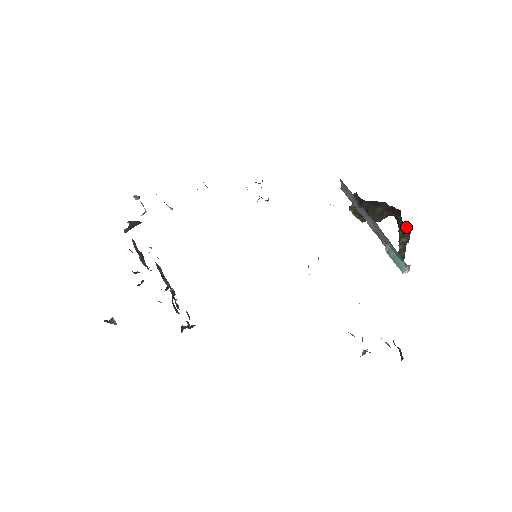
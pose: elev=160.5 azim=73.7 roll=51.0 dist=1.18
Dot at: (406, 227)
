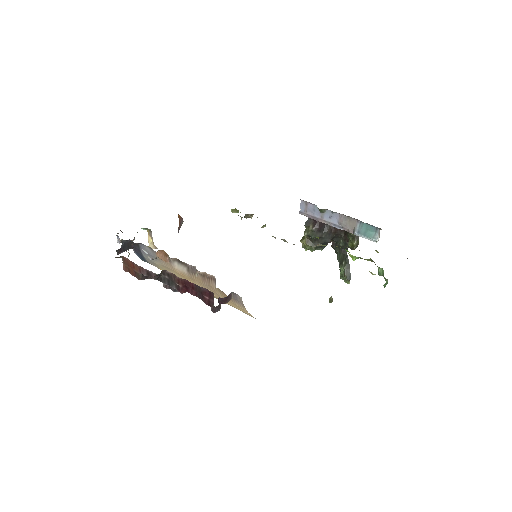
Dot at: occluded
